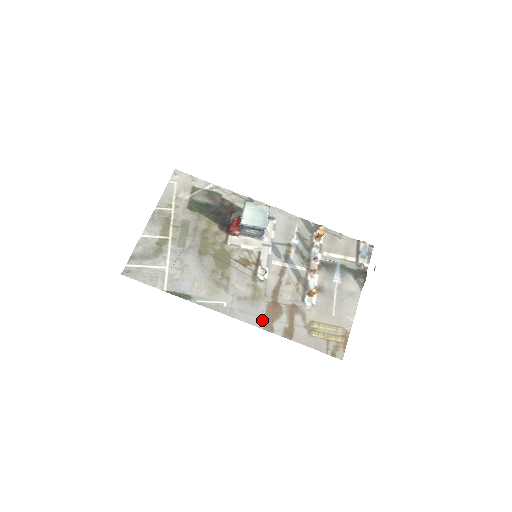
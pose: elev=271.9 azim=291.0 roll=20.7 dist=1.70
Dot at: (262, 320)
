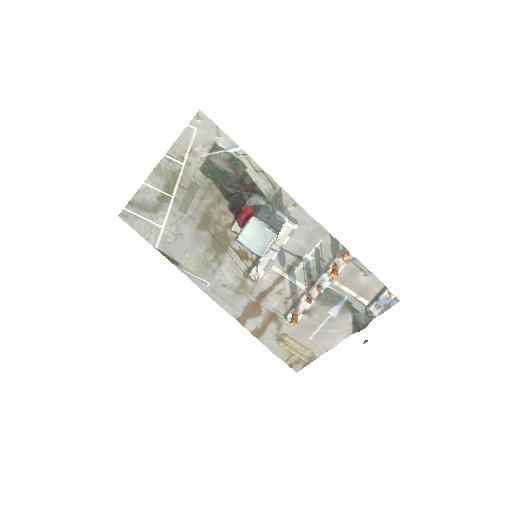
Dot at: (238, 312)
